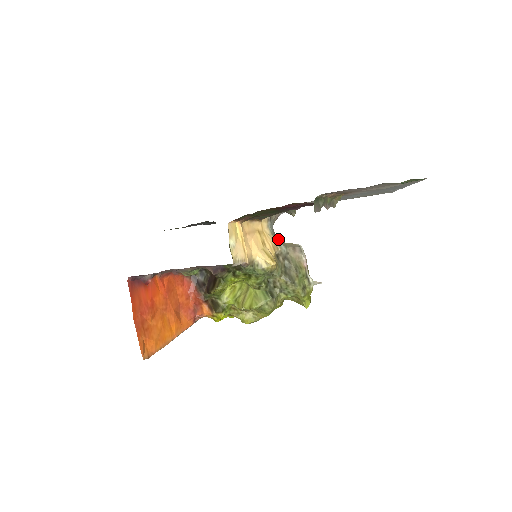
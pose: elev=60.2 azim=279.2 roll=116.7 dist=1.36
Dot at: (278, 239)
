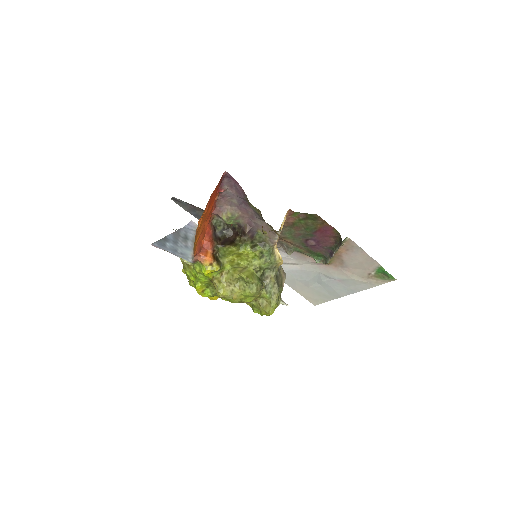
Dot at: occluded
